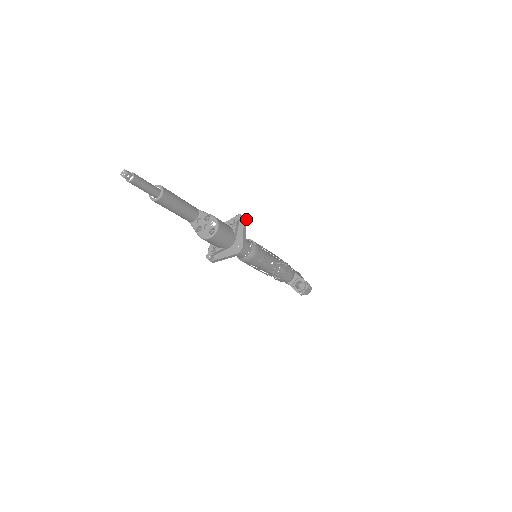
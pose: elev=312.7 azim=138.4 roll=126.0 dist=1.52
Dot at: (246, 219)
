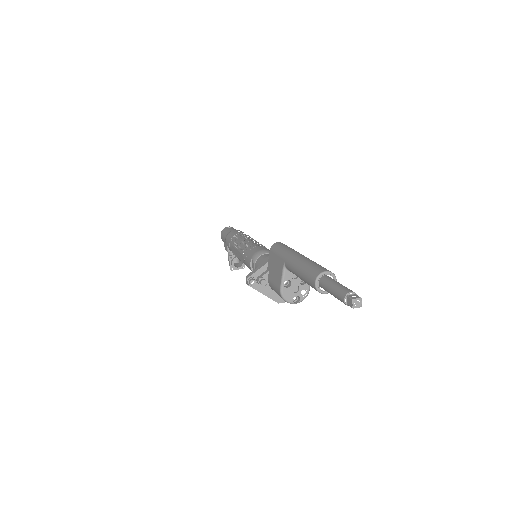
Dot at: occluded
